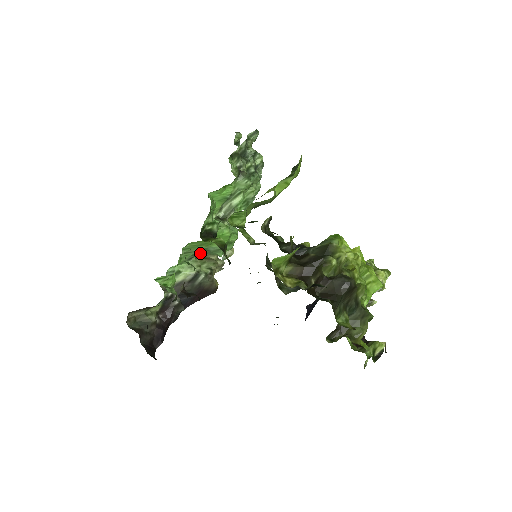
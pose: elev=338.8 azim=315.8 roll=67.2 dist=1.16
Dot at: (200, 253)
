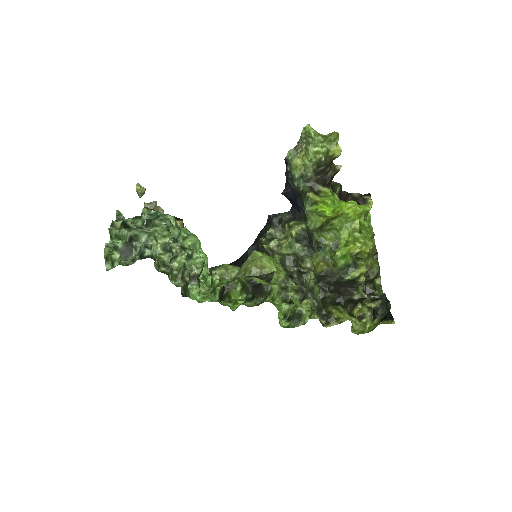
Dot at: occluded
